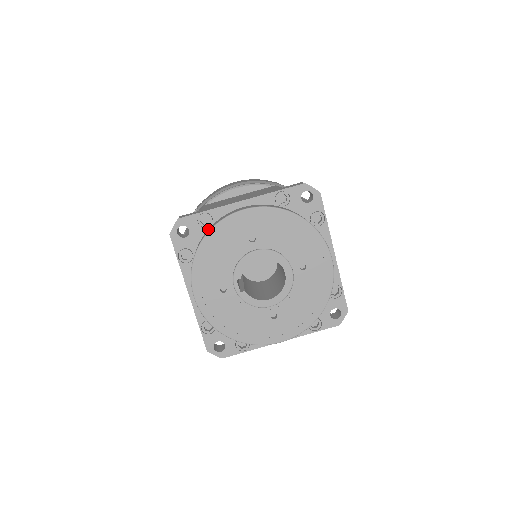
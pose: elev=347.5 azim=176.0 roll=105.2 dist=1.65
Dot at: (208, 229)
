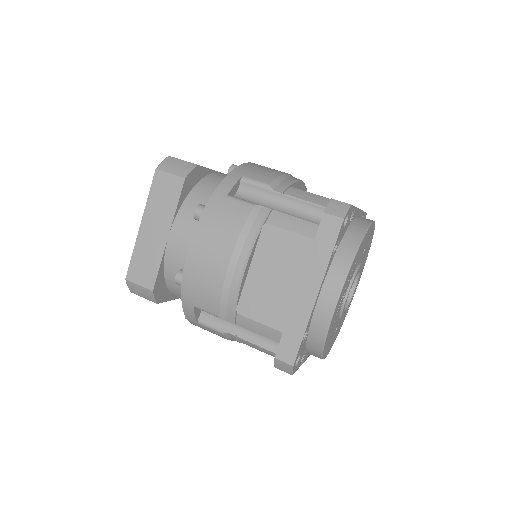
Dot at: (351, 227)
